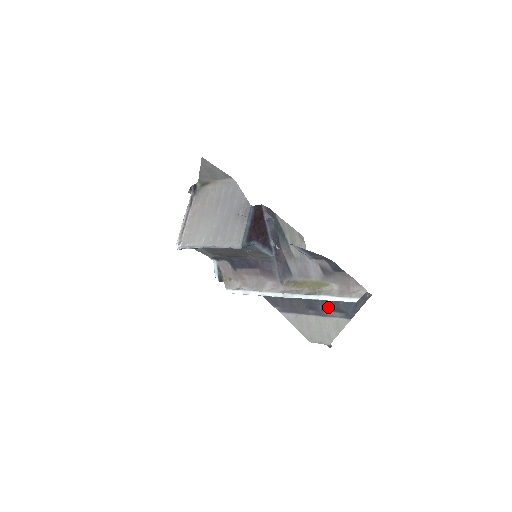
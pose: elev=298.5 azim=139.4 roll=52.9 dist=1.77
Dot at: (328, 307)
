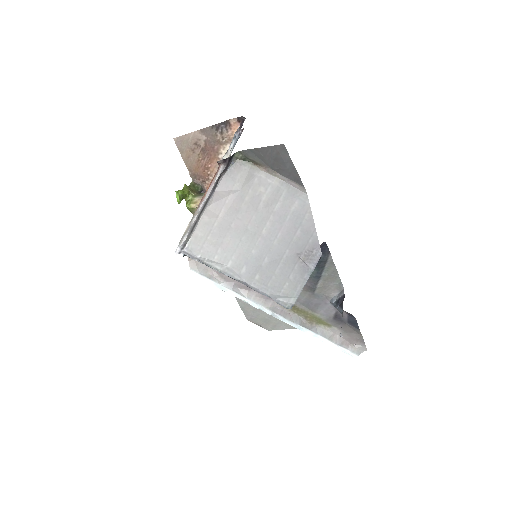
Dot at: occluded
